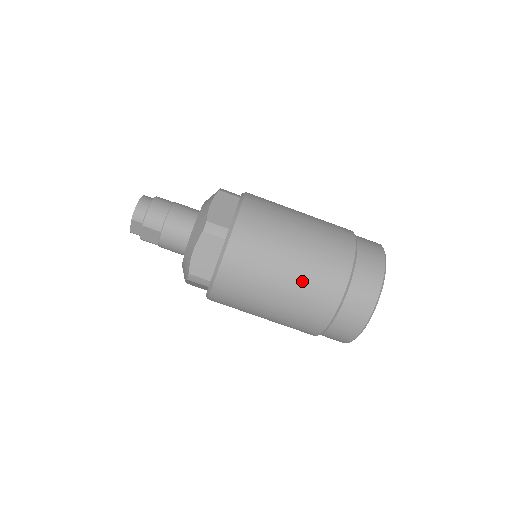
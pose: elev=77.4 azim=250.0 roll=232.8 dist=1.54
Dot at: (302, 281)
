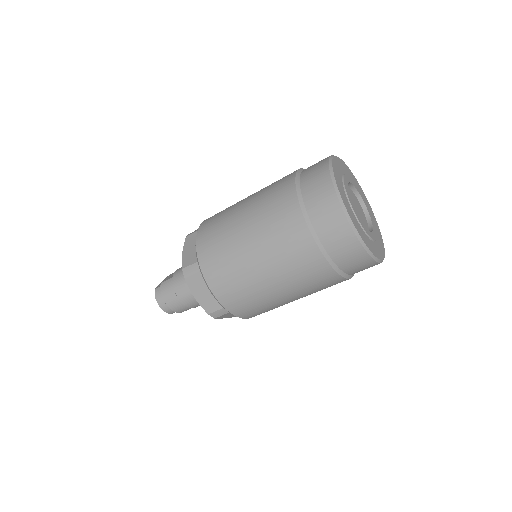
Dot at: (305, 293)
